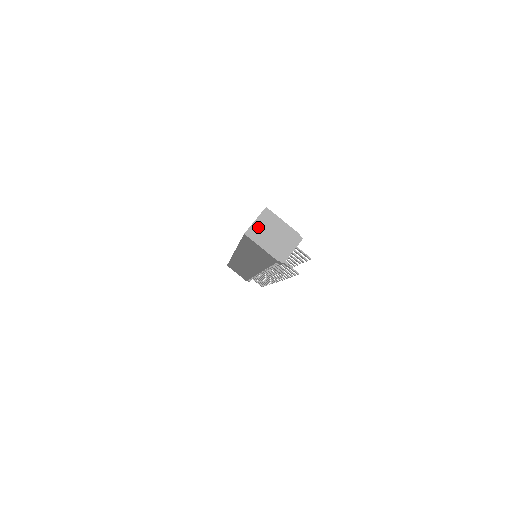
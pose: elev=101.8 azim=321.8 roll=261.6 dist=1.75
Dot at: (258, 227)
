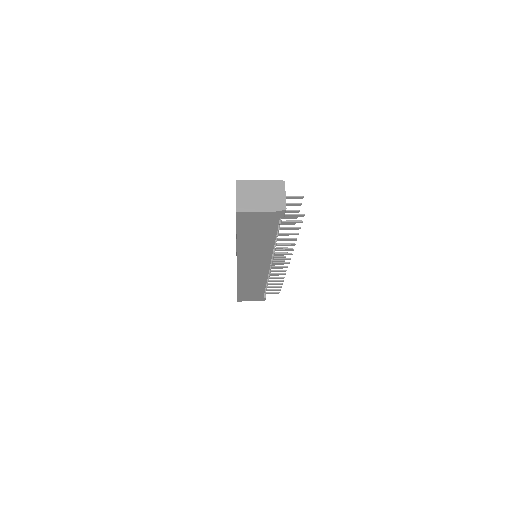
Dot at: (243, 199)
